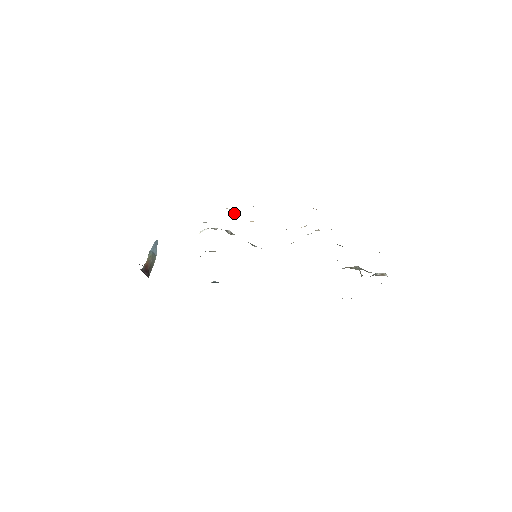
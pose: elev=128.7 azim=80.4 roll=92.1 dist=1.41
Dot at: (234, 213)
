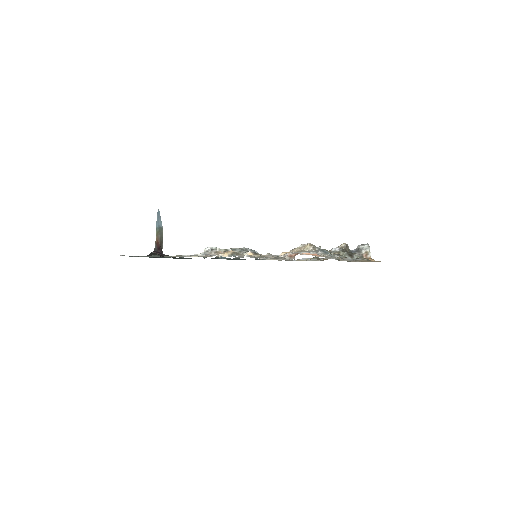
Dot at: (233, 253)
